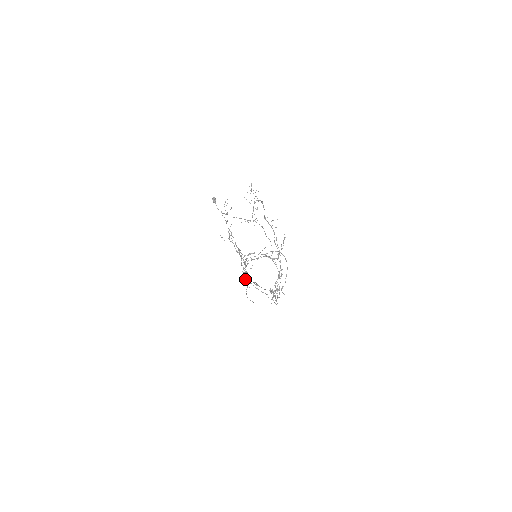
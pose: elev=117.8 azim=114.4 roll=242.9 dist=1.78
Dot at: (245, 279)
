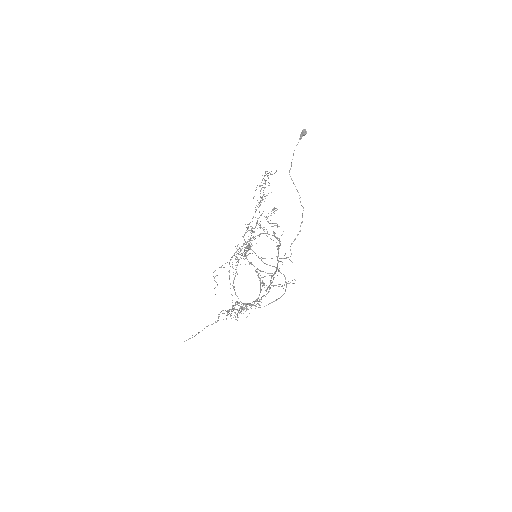
Dot at: (220, 267)
